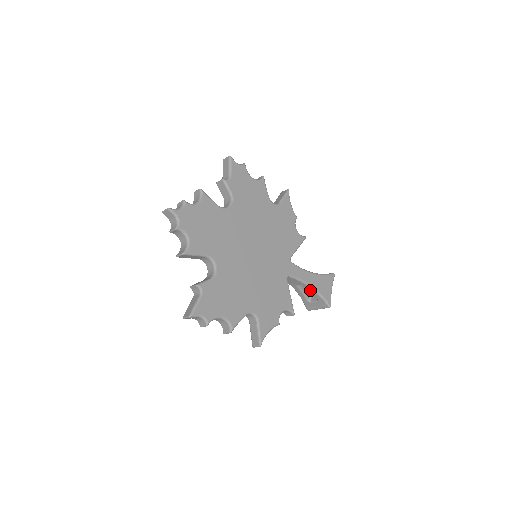
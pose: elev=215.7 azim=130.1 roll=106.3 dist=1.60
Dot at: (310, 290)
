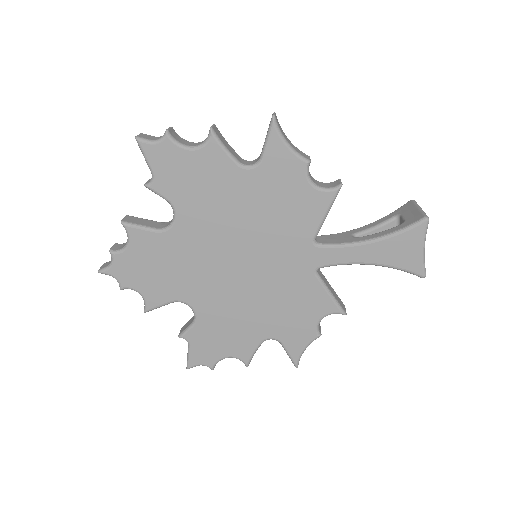
Dot at: occluded
